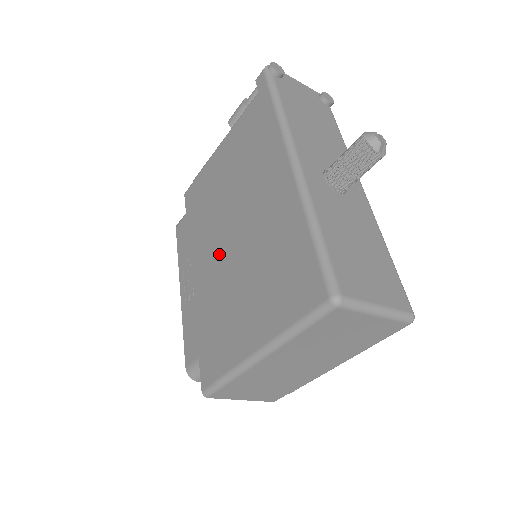
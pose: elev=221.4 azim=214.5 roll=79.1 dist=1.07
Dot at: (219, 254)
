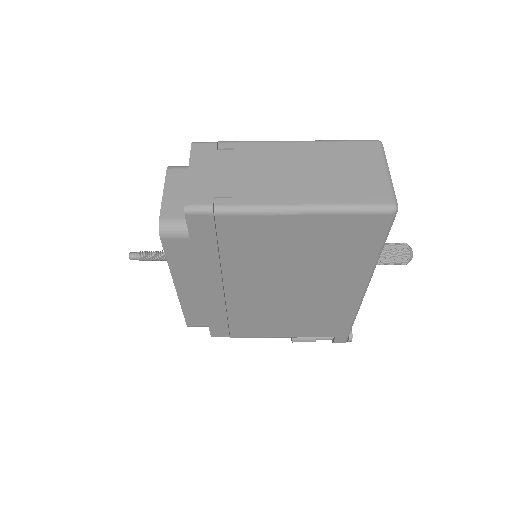
Dot at: occluded
